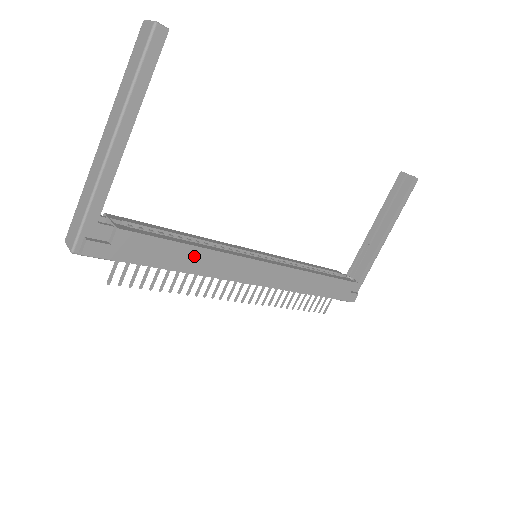
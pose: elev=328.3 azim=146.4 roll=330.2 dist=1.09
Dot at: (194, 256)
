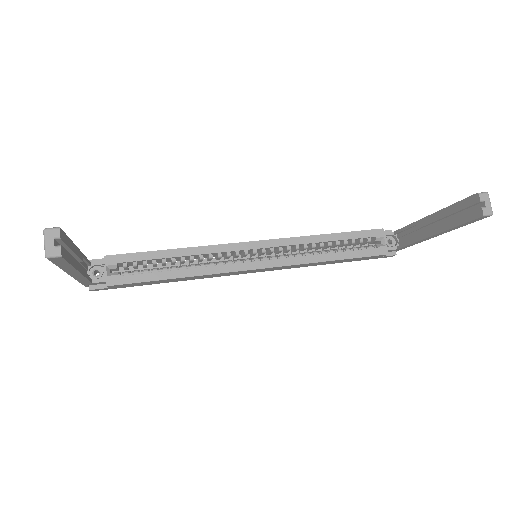
Dot at: (182, 279)
